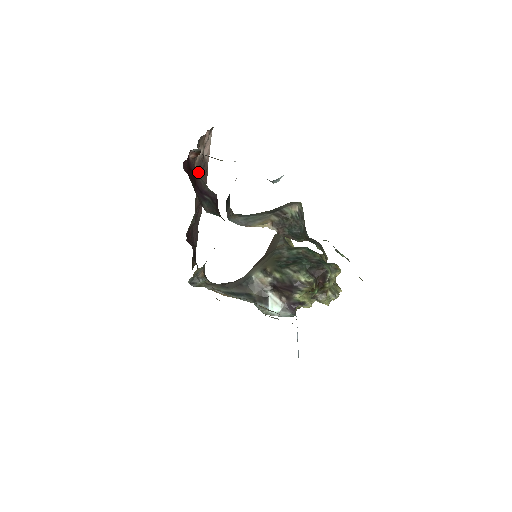
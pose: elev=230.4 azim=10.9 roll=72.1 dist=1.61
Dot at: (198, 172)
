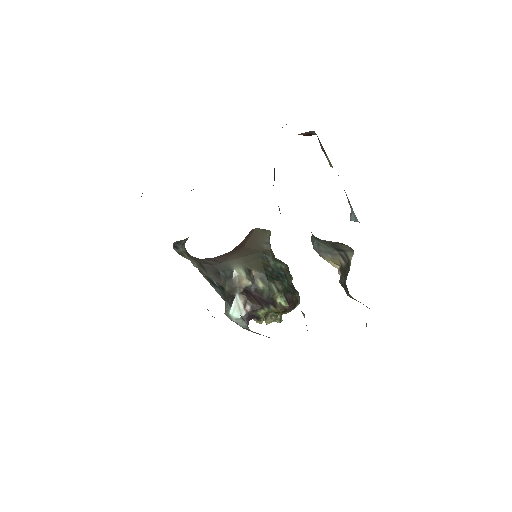
Dot at: occluded
